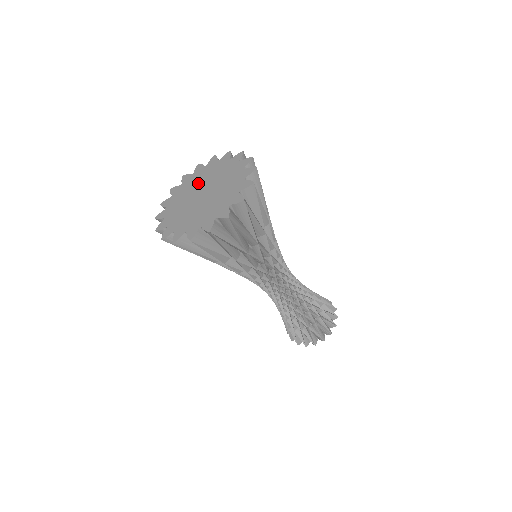
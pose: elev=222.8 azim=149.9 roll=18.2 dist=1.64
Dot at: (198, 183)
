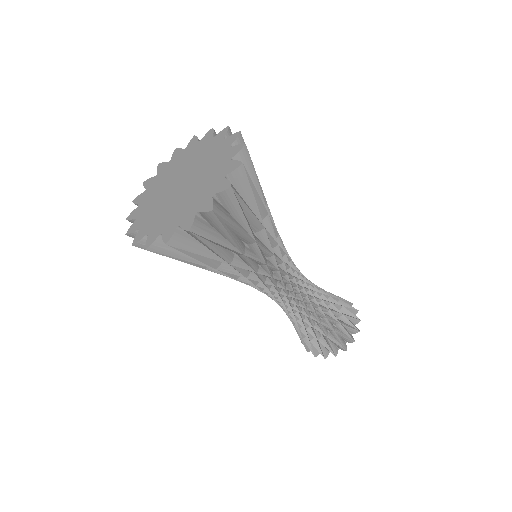
Dot at: (198, 160)
